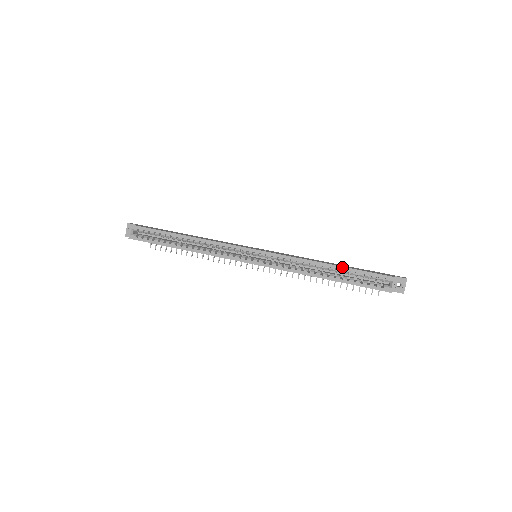
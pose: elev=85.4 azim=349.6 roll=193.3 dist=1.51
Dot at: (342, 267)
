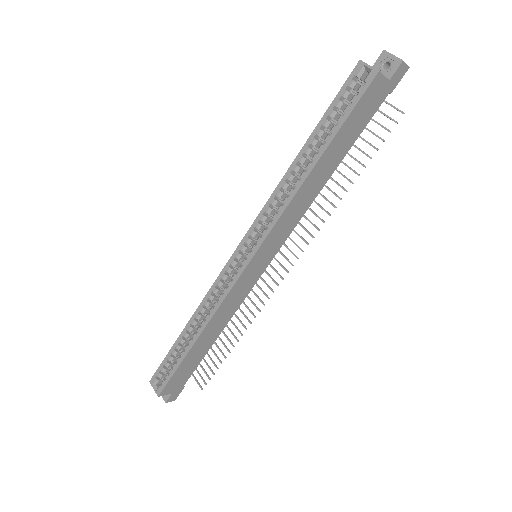
Dot at: (310, 136)
